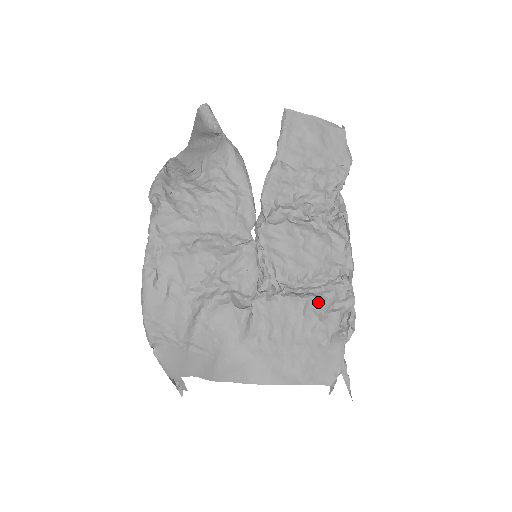
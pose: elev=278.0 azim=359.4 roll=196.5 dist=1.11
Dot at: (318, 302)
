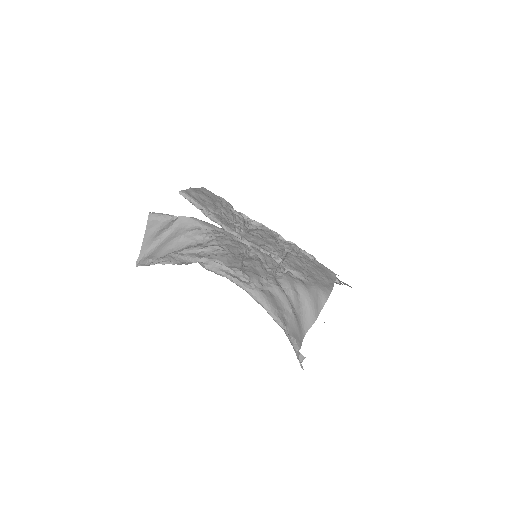
Dot at: (294, 252)
